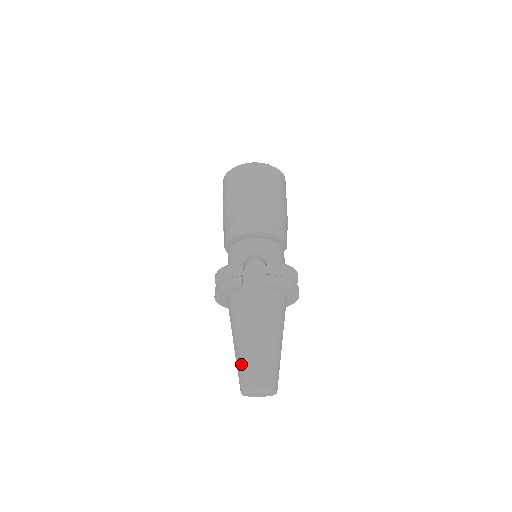
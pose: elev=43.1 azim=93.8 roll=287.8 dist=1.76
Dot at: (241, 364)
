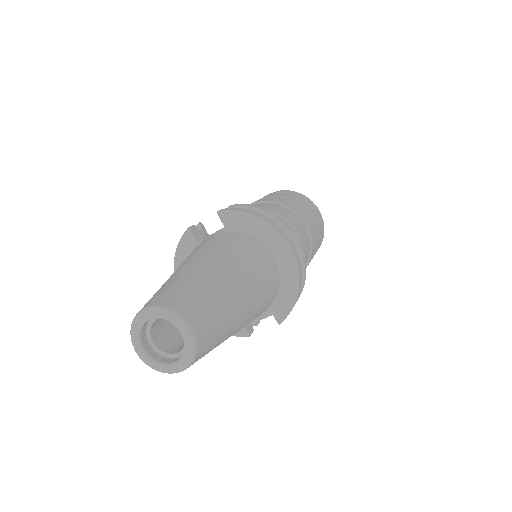
Dot at: occluded
